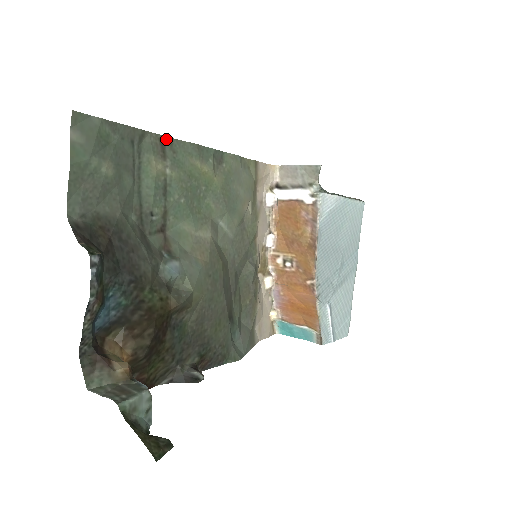
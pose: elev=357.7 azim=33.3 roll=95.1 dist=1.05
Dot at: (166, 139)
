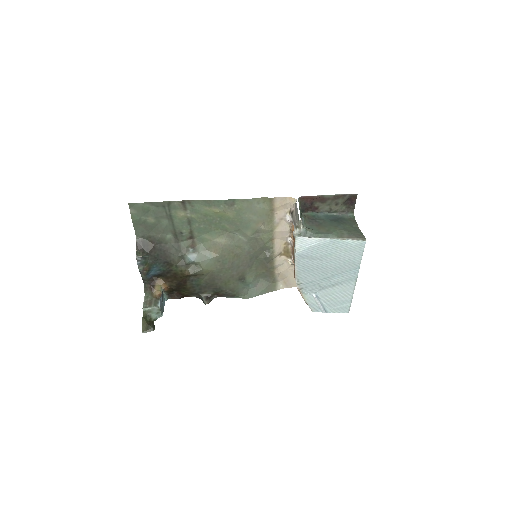
Dot at: (186, 201)
